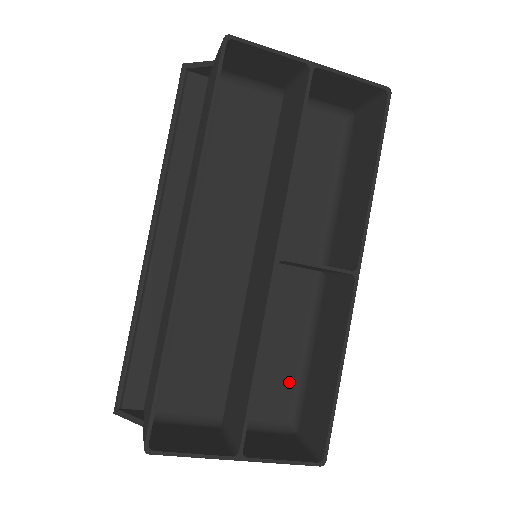
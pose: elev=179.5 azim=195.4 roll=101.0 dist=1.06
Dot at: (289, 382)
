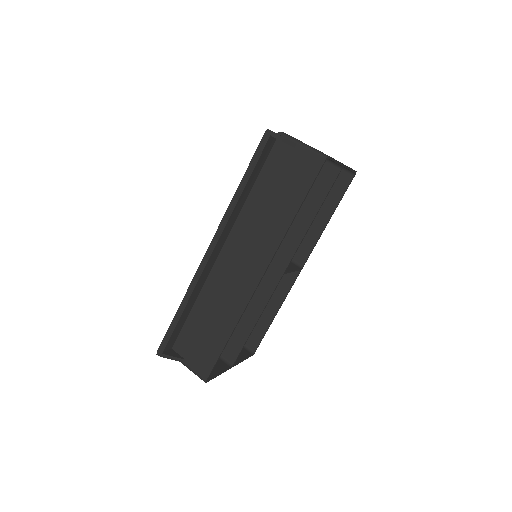
Dot at: occluded
